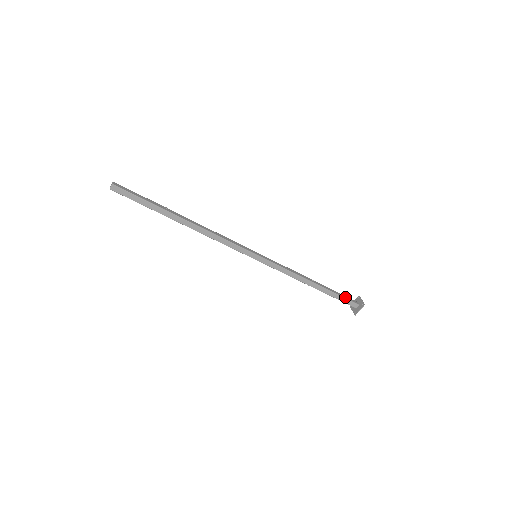
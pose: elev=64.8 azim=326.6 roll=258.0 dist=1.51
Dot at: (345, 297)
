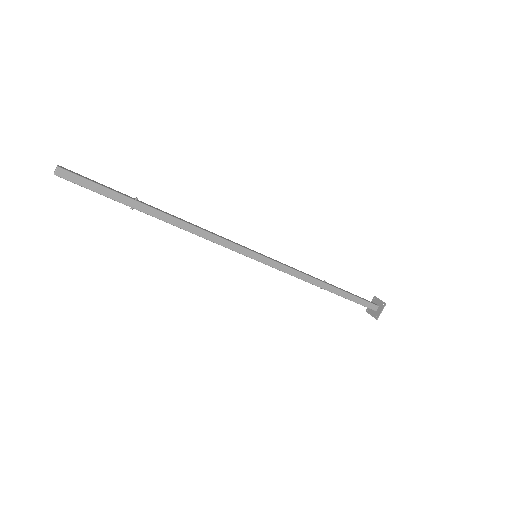
Dot at: (362, 298)
